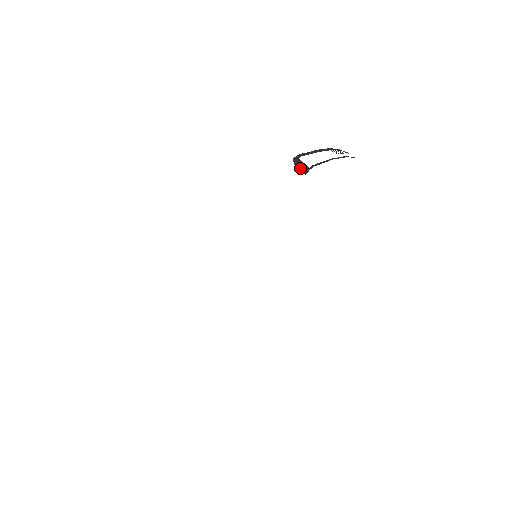
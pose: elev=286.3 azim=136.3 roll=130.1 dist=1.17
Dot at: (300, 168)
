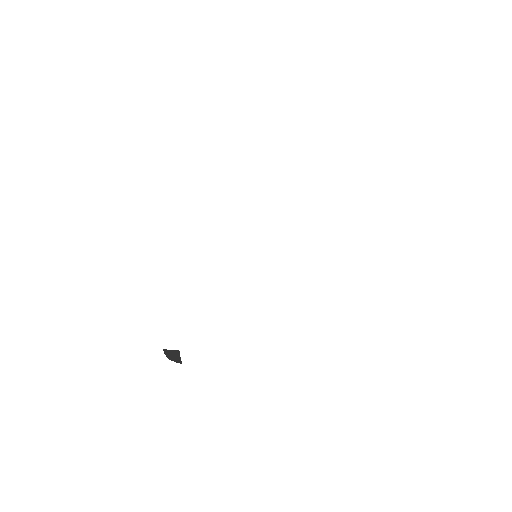
Dot at: occluded
